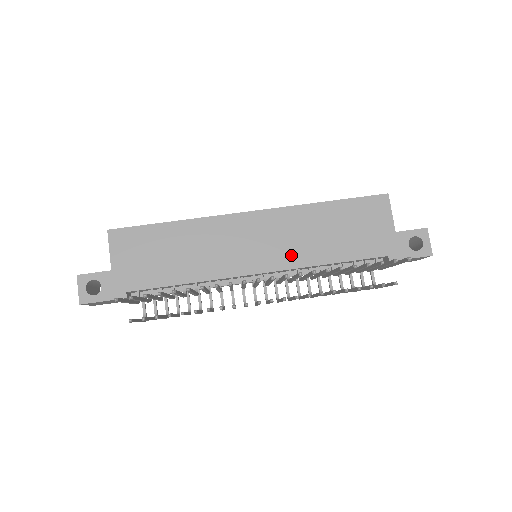
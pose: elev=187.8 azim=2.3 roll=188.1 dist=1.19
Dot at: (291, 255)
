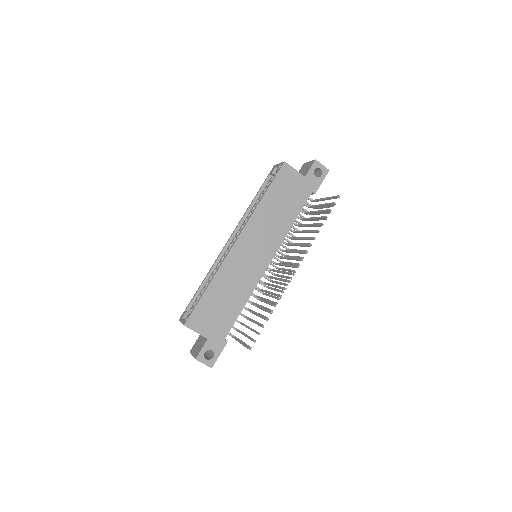
Dot at: (274, 239)
